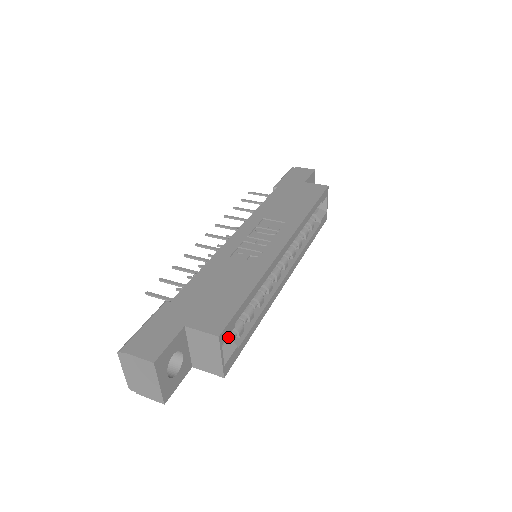
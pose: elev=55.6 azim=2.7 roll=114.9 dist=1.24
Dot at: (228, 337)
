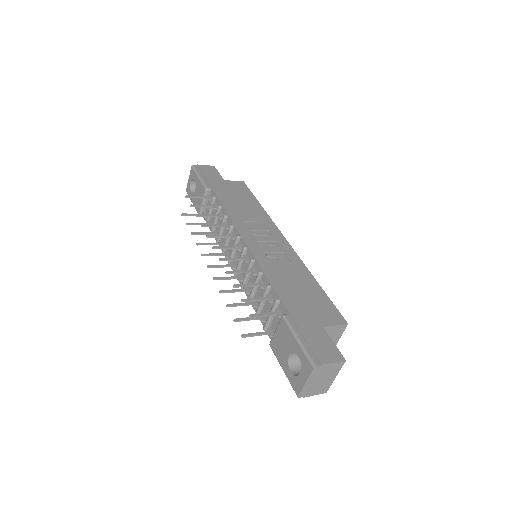
Dot at: occluded
